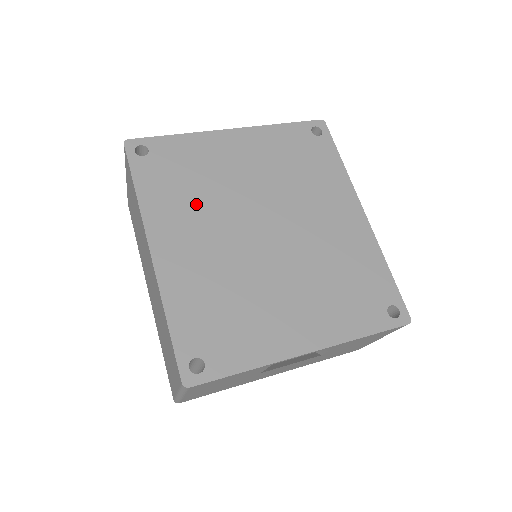
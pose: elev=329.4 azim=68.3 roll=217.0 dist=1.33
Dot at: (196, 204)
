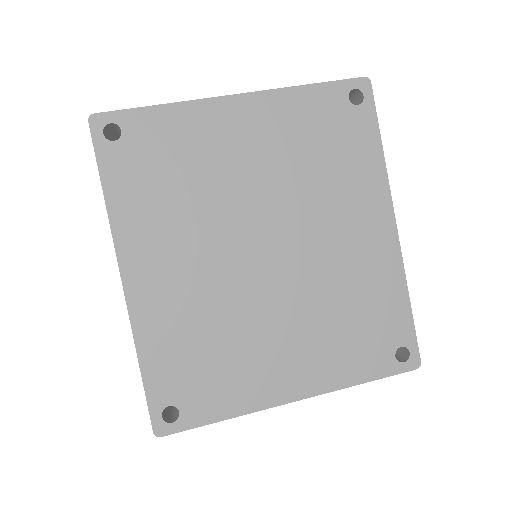
Dot at: (181, 214)
